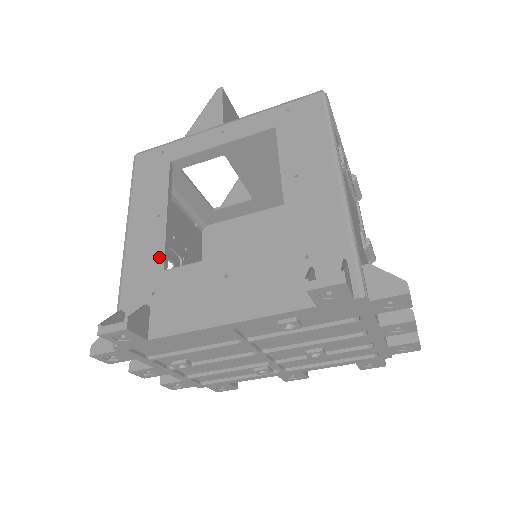
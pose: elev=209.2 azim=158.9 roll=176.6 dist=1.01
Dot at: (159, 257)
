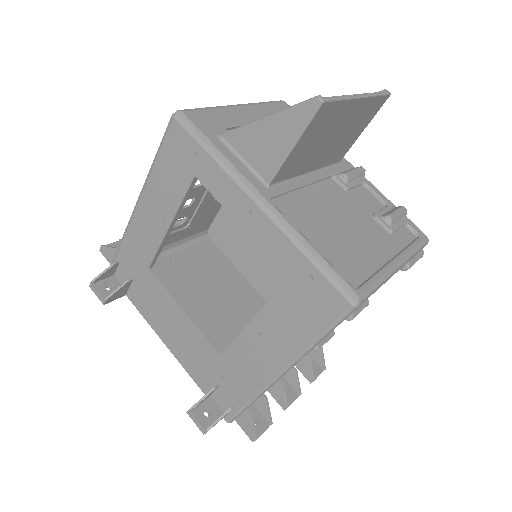
Dot at: (150, 256)
